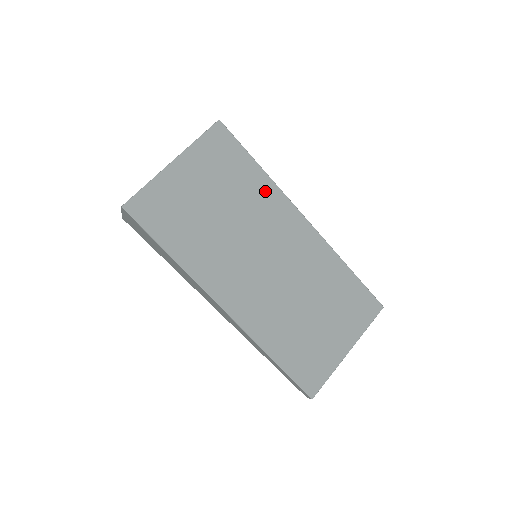
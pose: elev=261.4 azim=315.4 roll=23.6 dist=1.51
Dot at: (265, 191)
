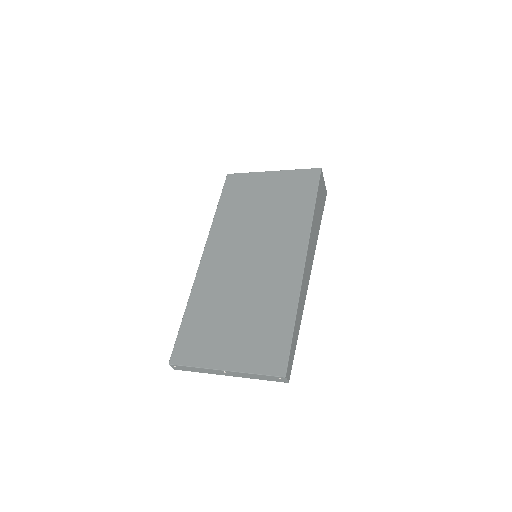
Dot at: (300, 221)
